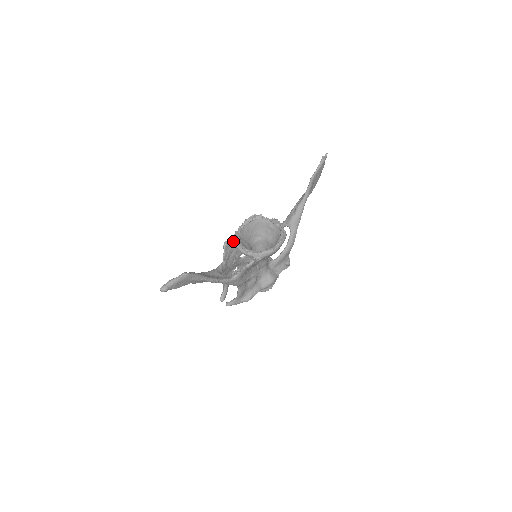
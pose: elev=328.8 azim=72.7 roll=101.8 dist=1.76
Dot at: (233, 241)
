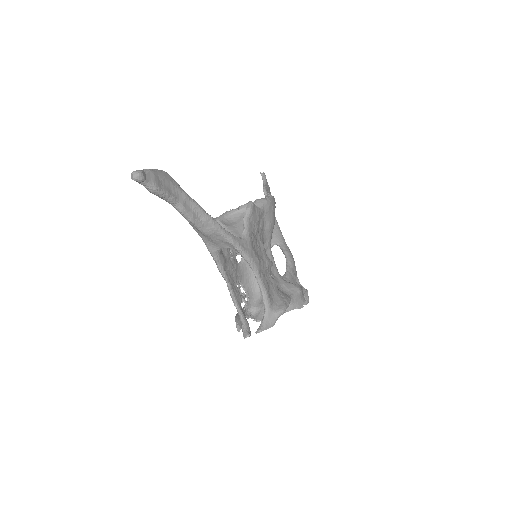
Dot at: occluded
